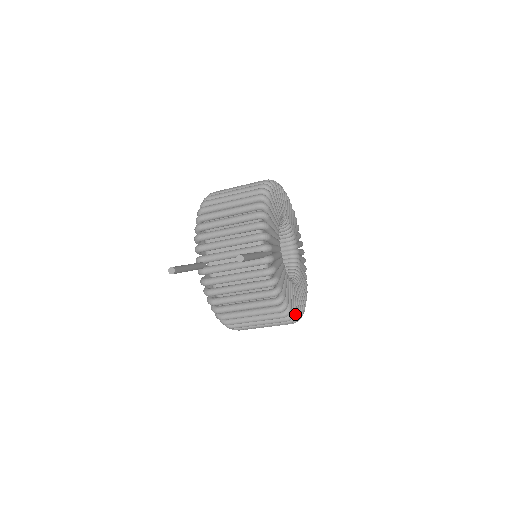
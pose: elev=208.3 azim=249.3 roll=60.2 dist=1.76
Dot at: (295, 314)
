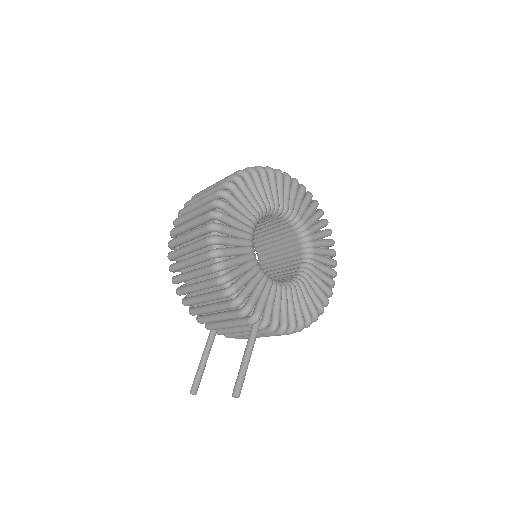
Dot at: (325, 302)
